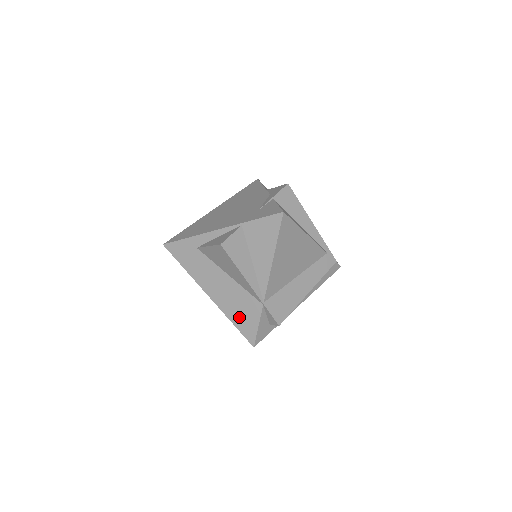
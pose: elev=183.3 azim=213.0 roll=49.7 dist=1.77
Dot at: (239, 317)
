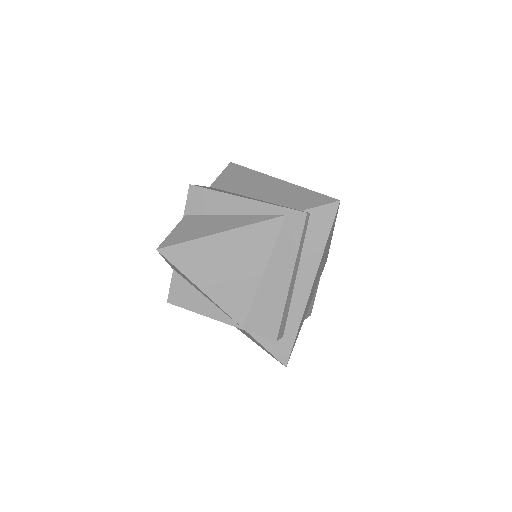
Dot at: (256, 342)
